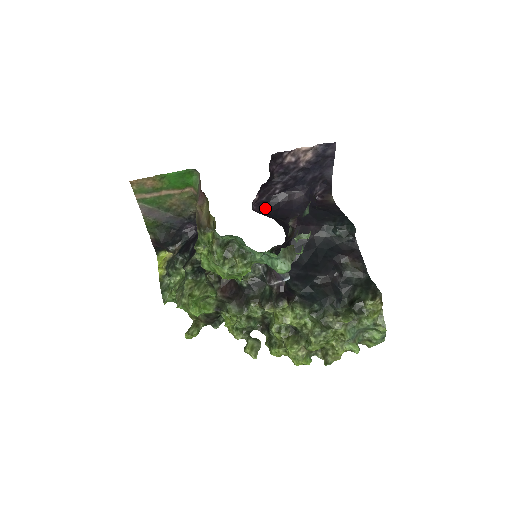
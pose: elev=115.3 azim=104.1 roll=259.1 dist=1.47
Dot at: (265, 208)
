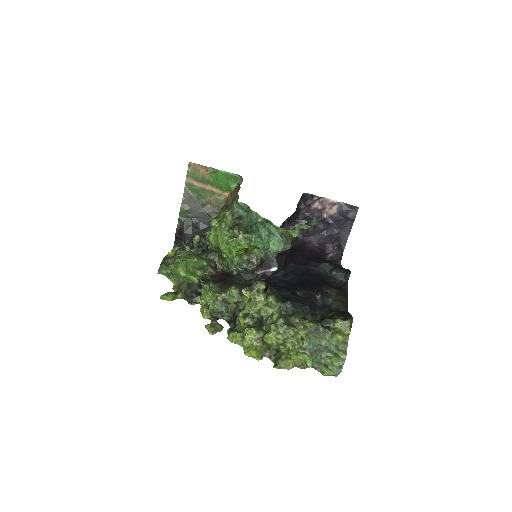
Dot at: occluded
